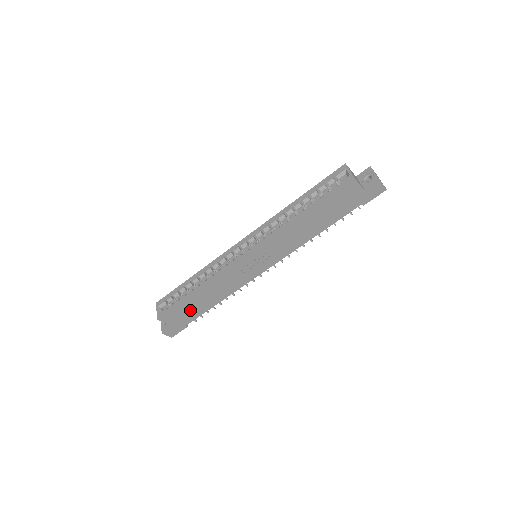
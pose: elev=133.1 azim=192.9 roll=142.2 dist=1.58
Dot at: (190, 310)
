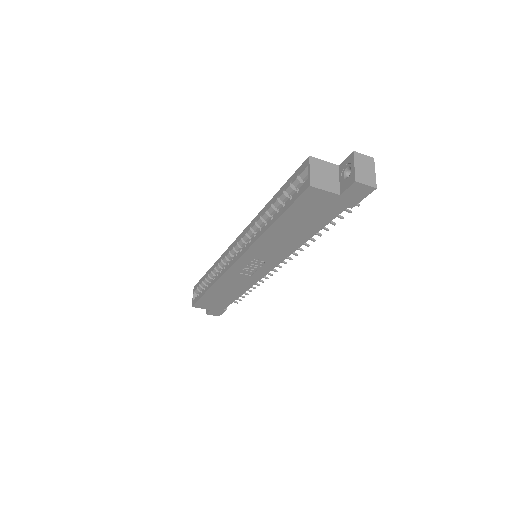
Dot at: (217, 300)
